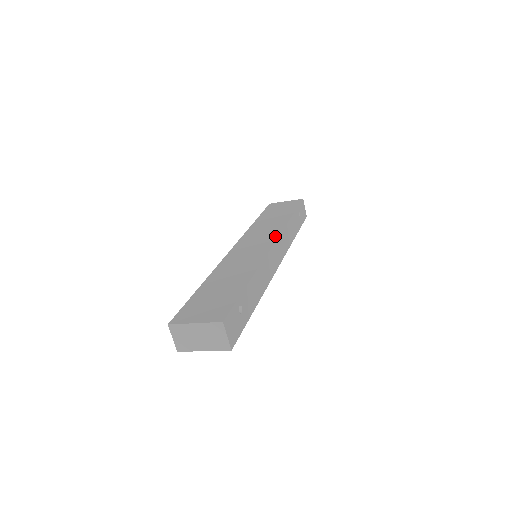
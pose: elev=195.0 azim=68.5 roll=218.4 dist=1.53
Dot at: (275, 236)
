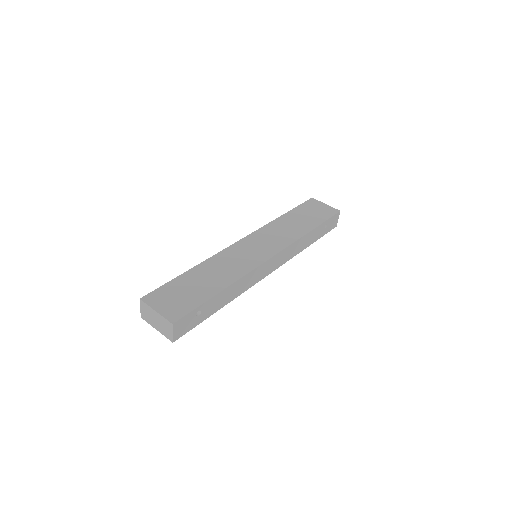
Dot at: (280, 248)
